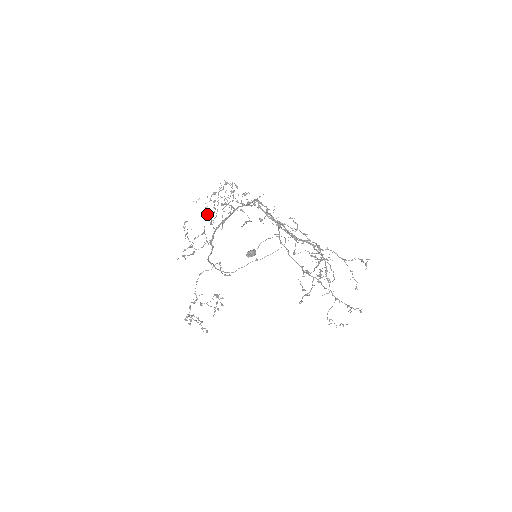
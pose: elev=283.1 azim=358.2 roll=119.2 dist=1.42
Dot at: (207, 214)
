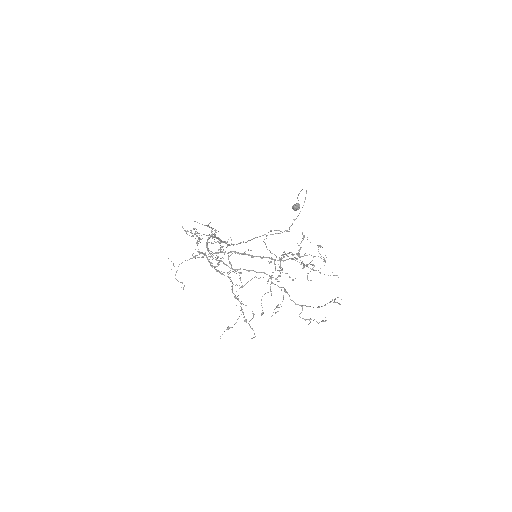
Dot at: occluded
